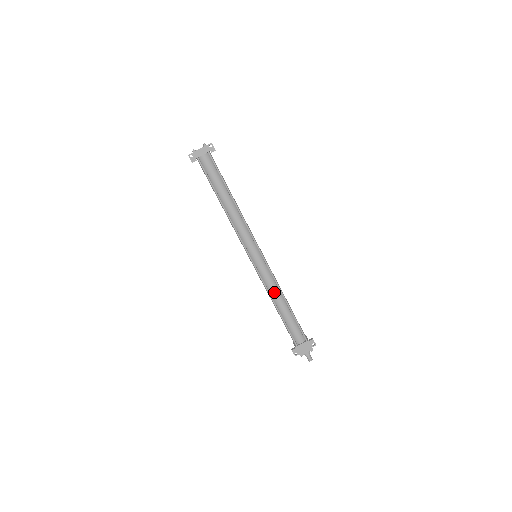
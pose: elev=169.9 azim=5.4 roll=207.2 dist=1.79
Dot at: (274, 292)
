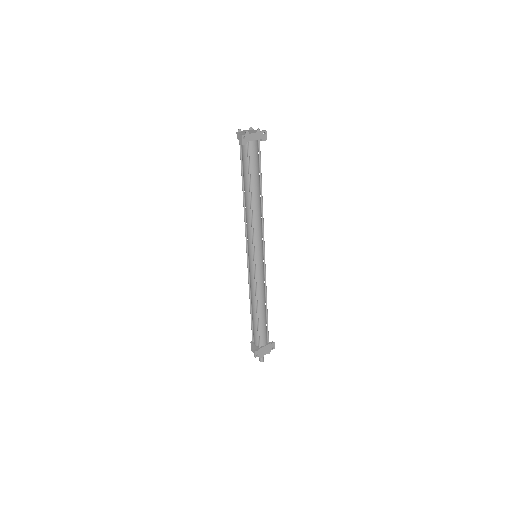
Dot at: (261, 295)
